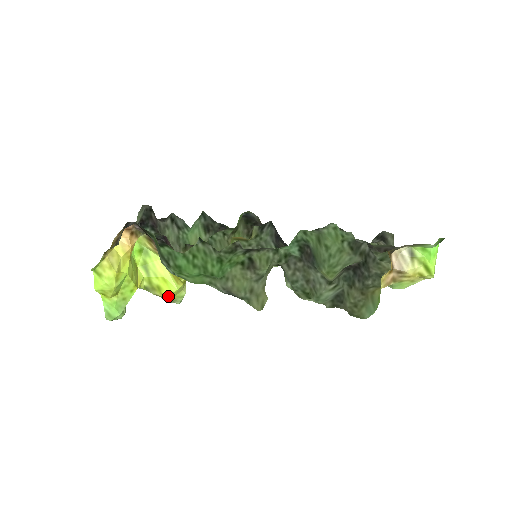
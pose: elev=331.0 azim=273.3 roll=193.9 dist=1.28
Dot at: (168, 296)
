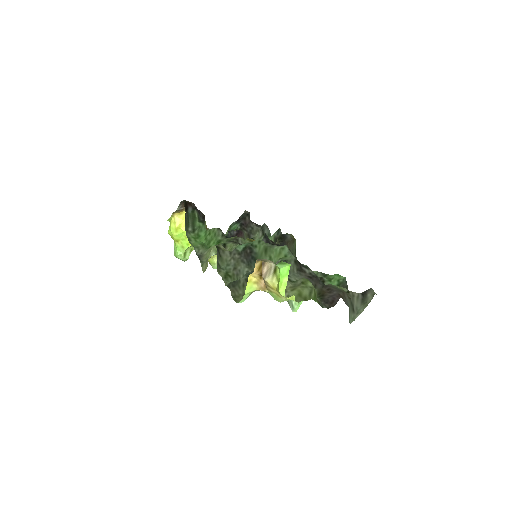
Dot at: occluded
